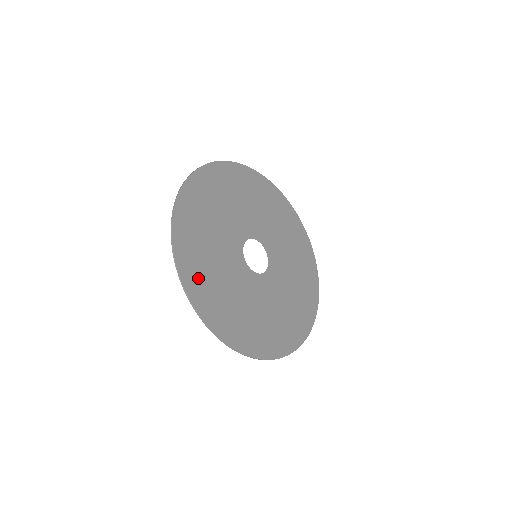
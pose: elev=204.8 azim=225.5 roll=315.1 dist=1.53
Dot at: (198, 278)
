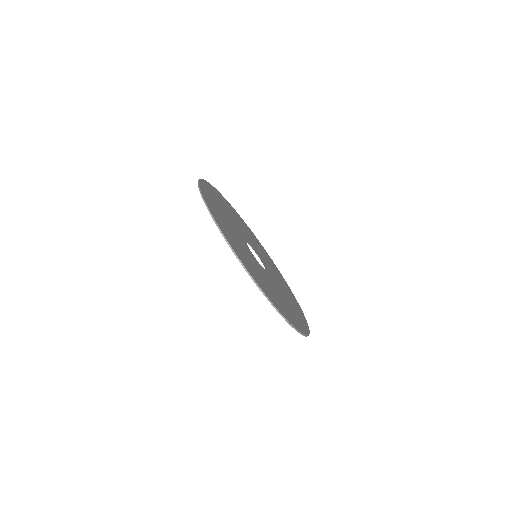
Dot at: (219, 197)
